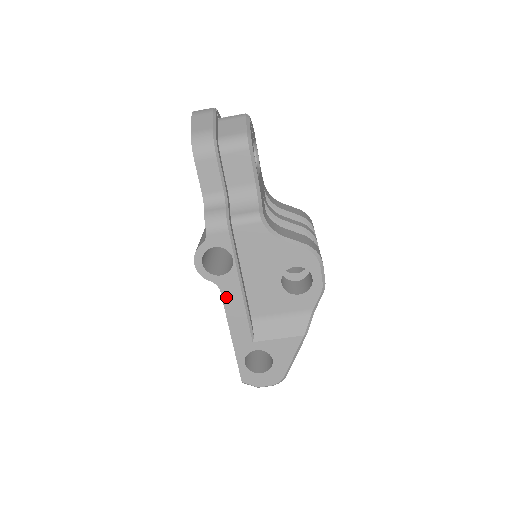
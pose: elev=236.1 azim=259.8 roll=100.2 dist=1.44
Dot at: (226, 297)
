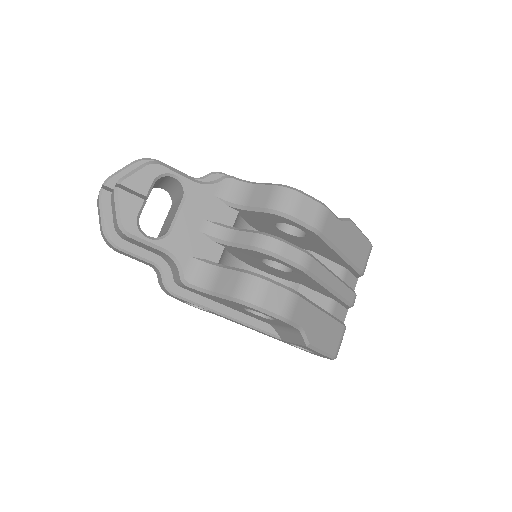
Dot at: (230, 320)
